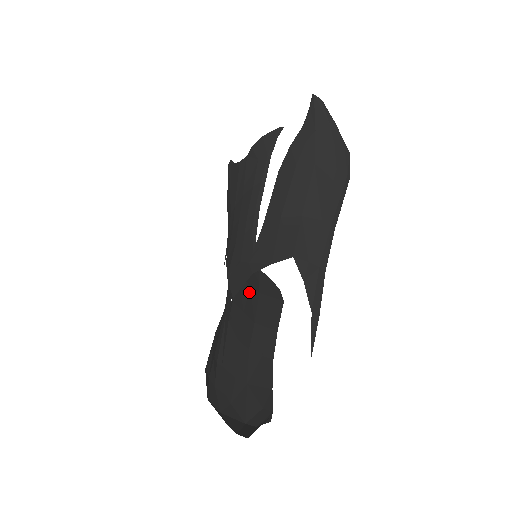
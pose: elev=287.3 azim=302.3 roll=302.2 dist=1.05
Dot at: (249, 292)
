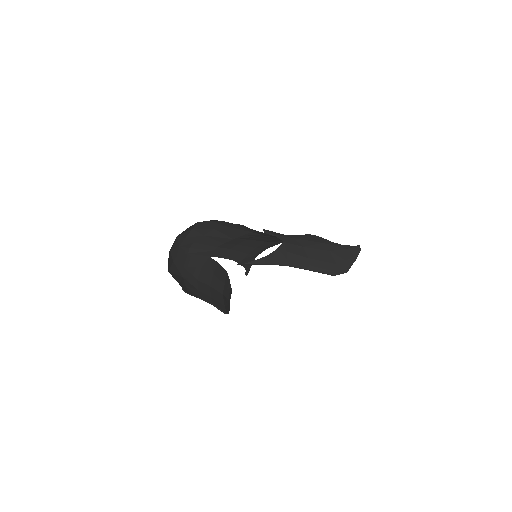
Dot at: (222, 282)
